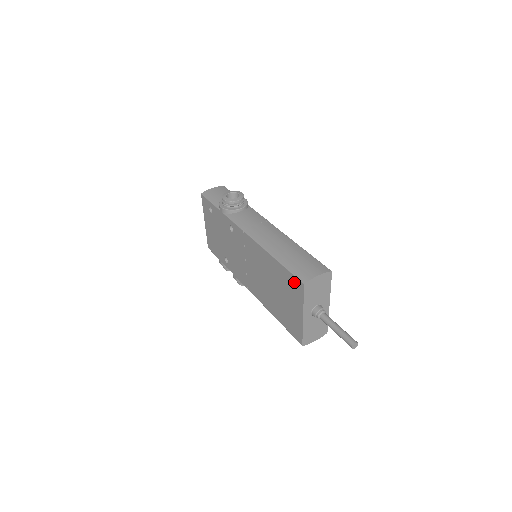
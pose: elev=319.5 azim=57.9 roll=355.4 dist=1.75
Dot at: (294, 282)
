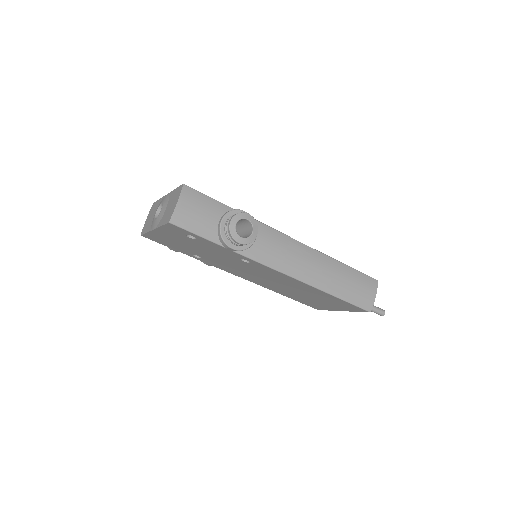
Dot at: (353, 307)
